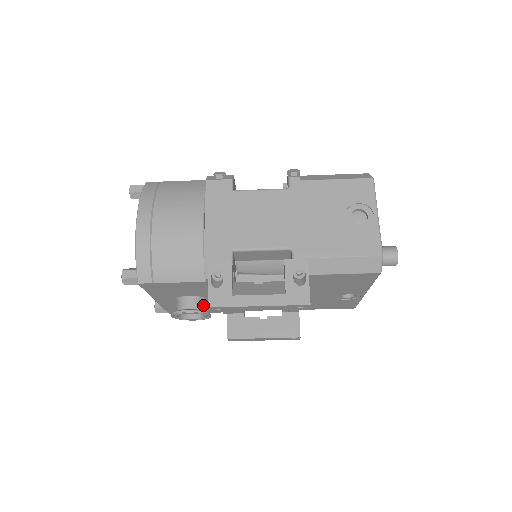
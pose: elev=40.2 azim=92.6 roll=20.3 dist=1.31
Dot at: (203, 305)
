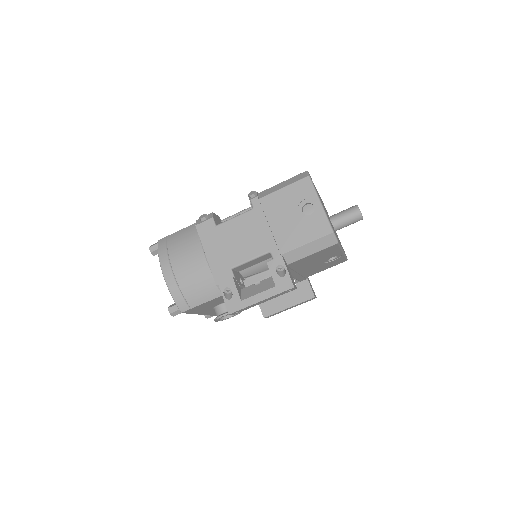
Dot at: occluded
